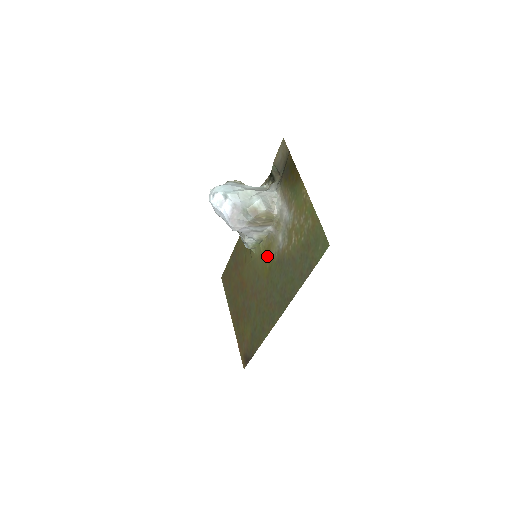
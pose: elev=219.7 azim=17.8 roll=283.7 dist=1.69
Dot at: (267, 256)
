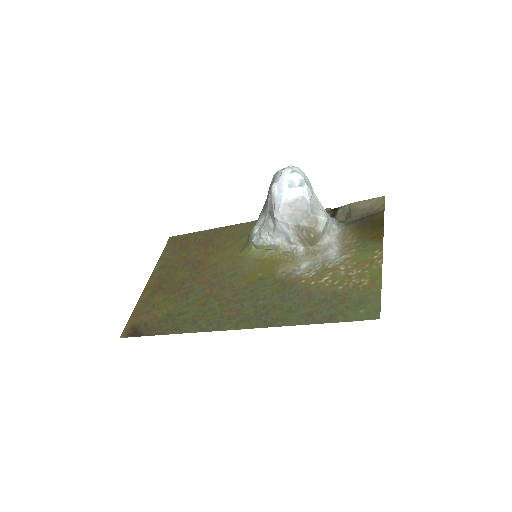
Dot at: (268, 266)
